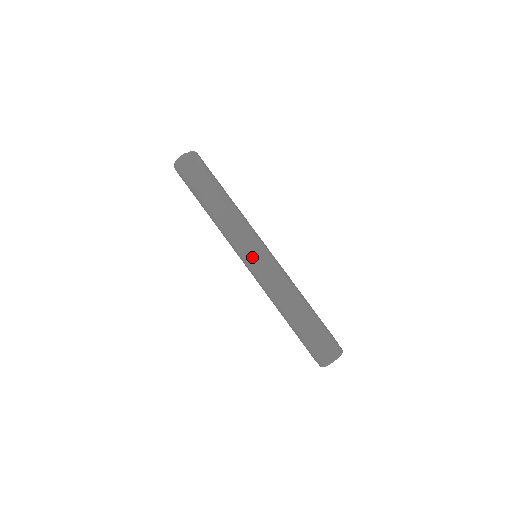
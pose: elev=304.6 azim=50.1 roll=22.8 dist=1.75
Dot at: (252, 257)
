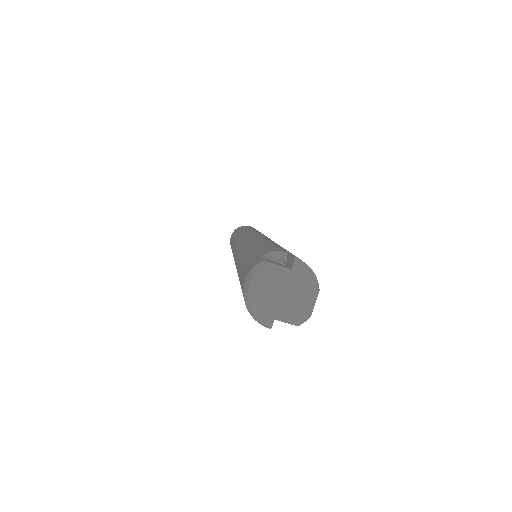
Dot at: occluded
